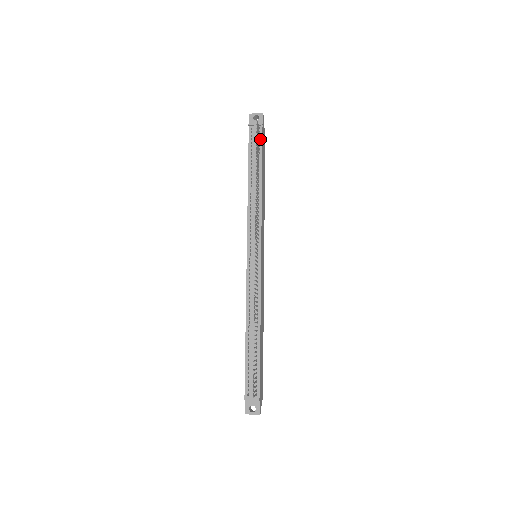
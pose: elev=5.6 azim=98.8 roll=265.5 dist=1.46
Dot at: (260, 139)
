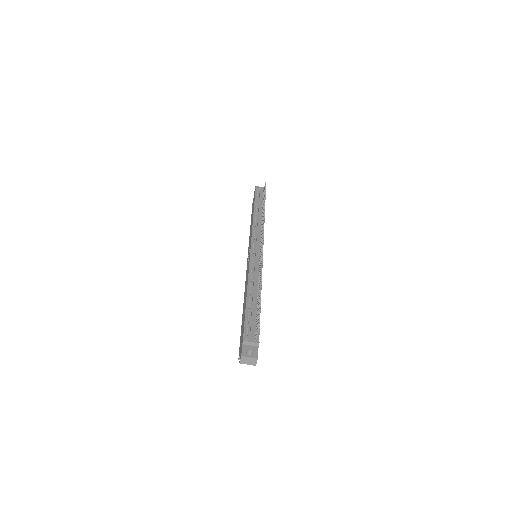
Dot at: occluded
